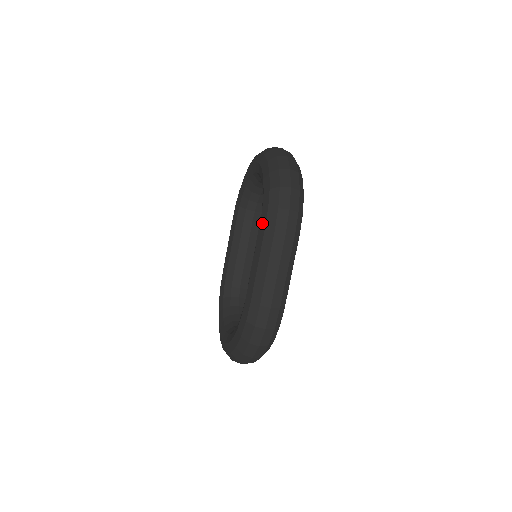
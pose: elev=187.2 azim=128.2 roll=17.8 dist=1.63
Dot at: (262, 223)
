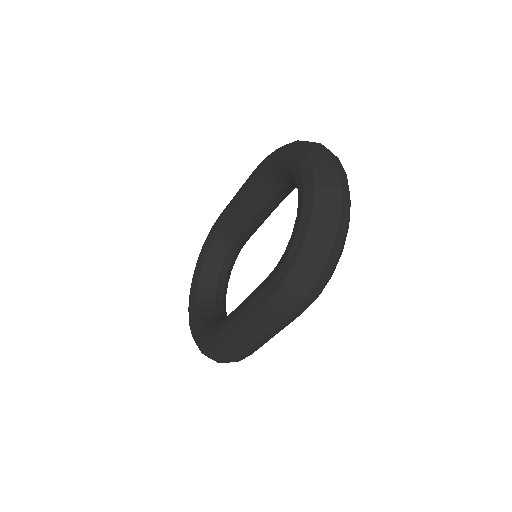
Dot at: (269, 289)
